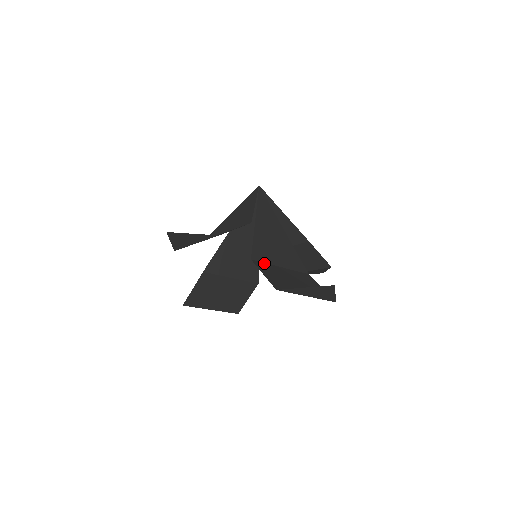
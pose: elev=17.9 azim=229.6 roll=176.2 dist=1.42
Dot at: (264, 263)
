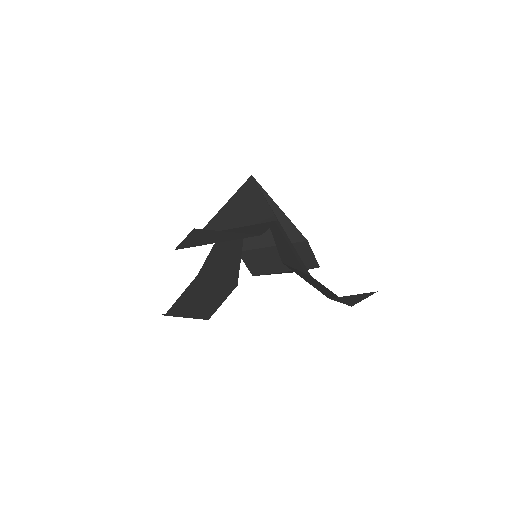
Dot at: (289, 266)
